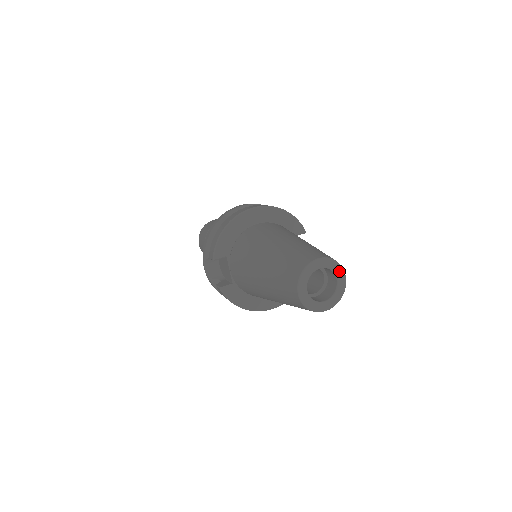
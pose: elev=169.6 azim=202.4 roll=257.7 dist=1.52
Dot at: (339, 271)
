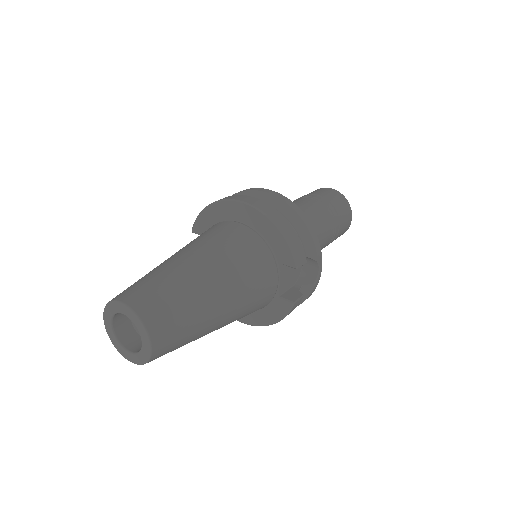
Dot at: (144, 335)
